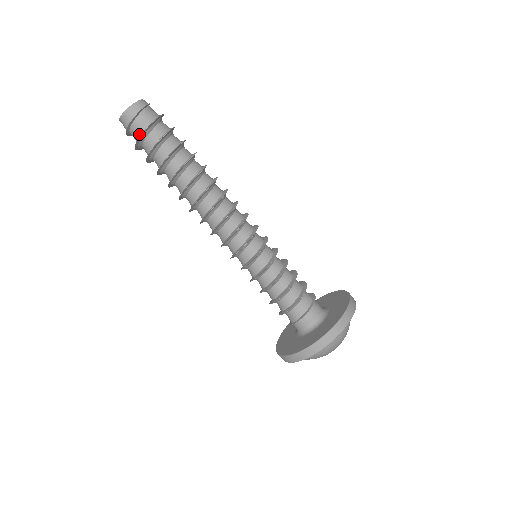
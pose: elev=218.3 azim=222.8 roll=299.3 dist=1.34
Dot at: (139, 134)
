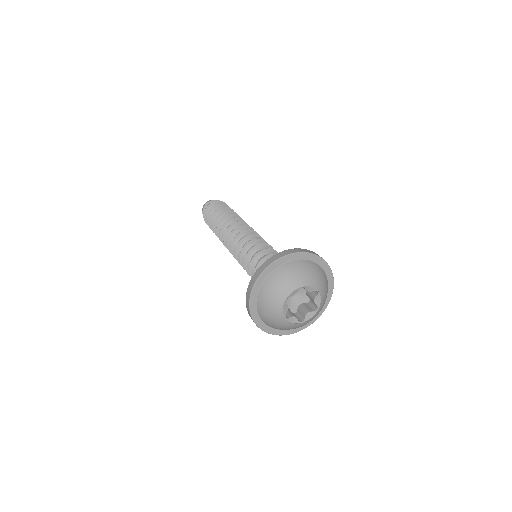
Dot at: (211, 205)
